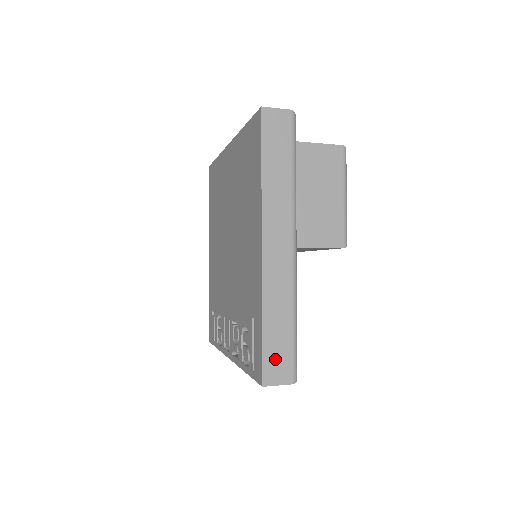
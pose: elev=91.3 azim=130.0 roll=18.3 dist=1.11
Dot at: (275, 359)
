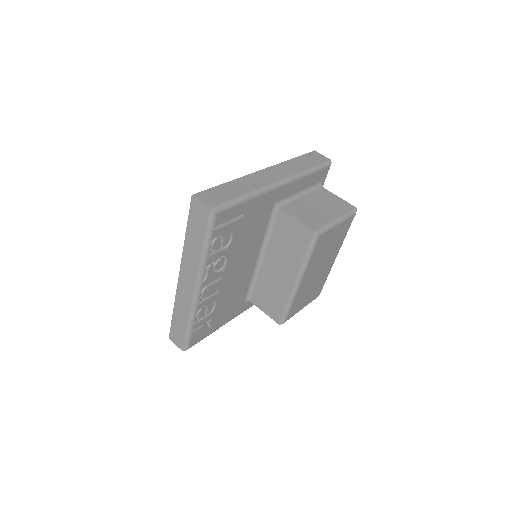
Dot at: (214, 195)
